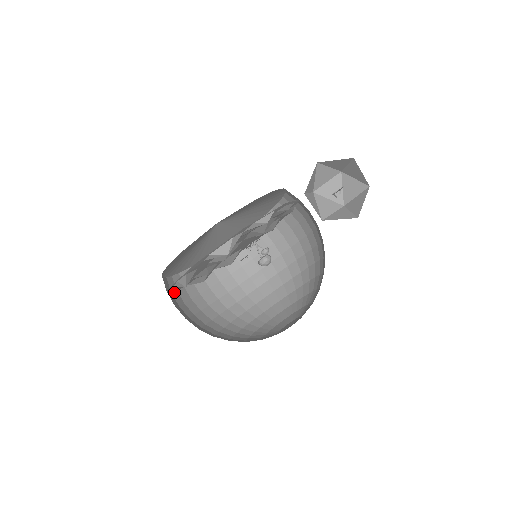
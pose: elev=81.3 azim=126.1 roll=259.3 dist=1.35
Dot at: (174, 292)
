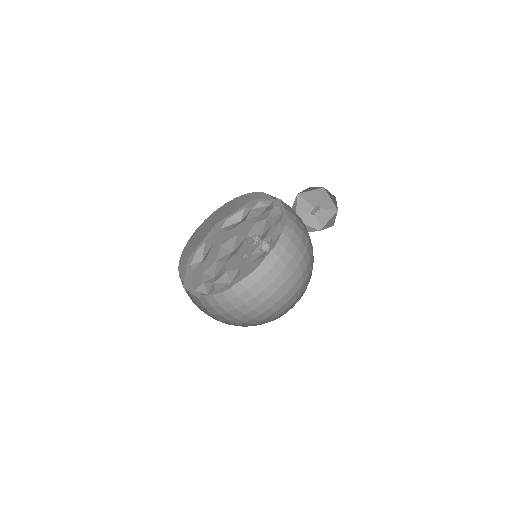
Dot at: occluded
